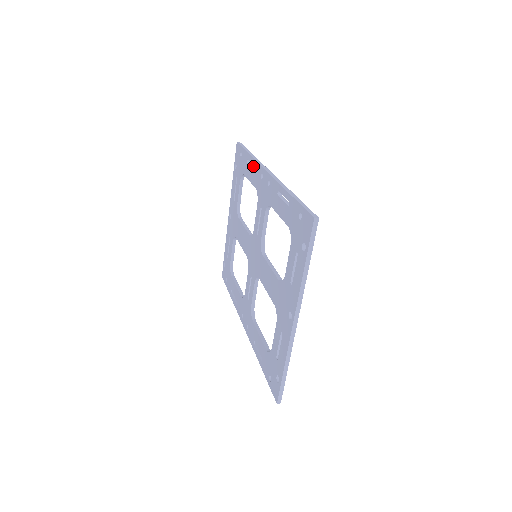
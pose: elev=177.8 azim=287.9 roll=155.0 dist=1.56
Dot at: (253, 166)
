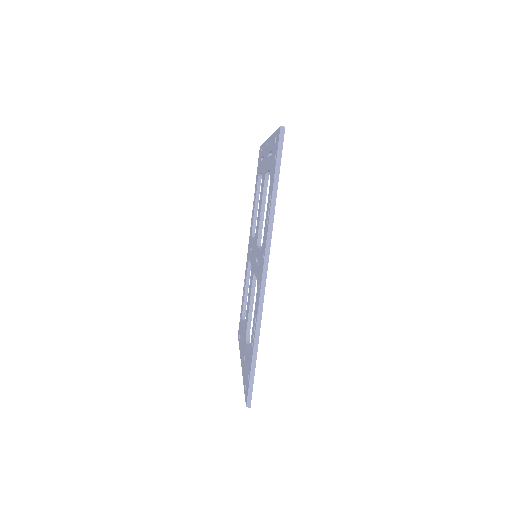
Dot at: occluded
